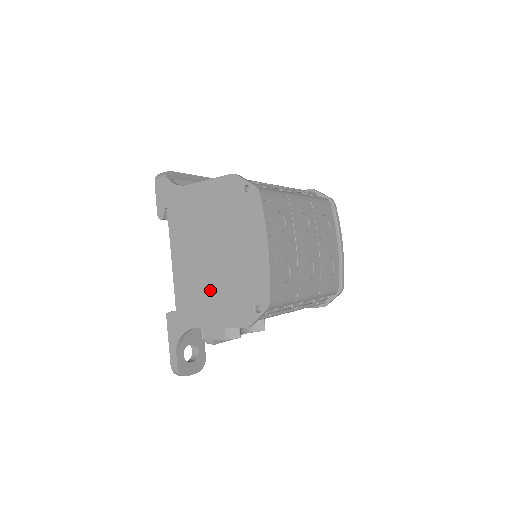
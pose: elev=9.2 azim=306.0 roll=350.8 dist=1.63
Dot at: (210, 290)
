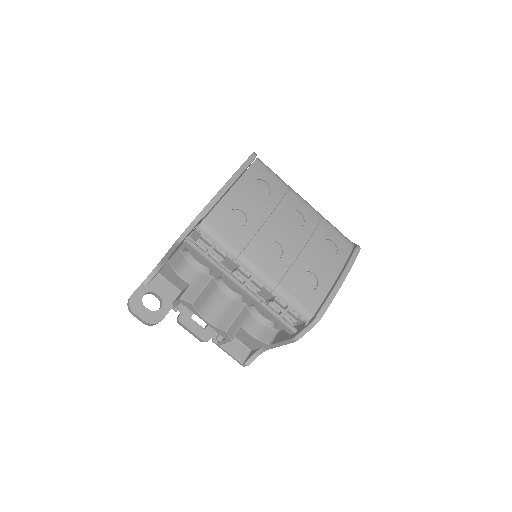
Dot at: occluded
